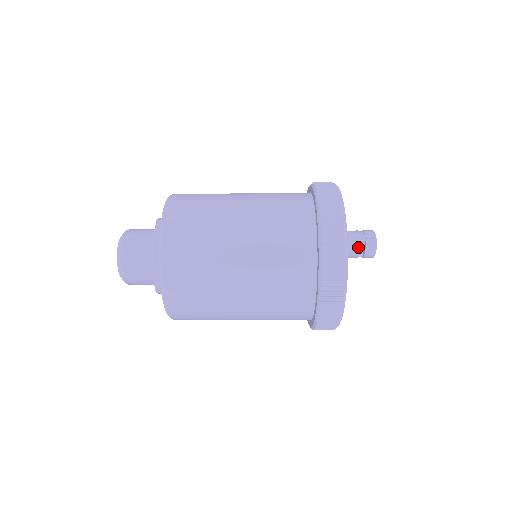
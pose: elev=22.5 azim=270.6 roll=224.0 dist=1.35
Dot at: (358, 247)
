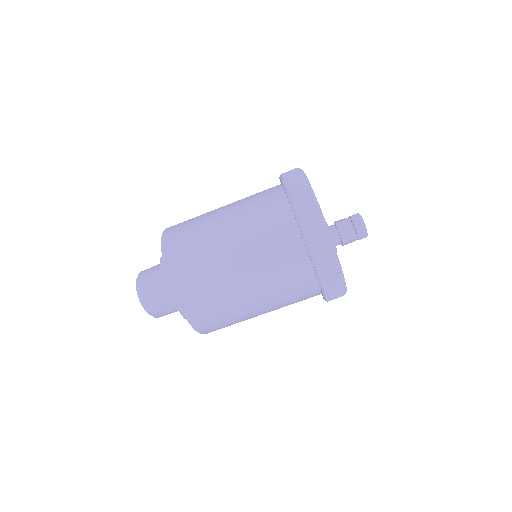
Dot at: (346, 225)
